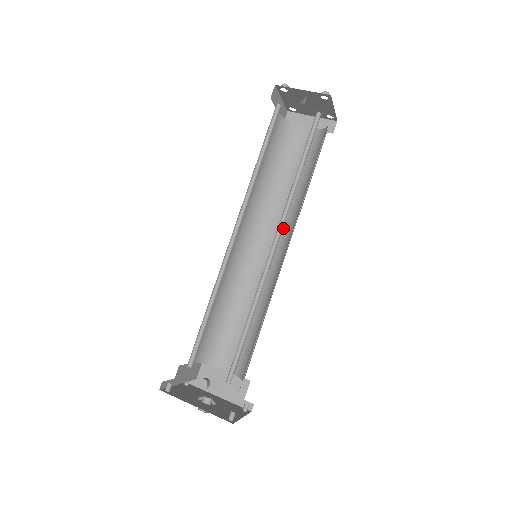
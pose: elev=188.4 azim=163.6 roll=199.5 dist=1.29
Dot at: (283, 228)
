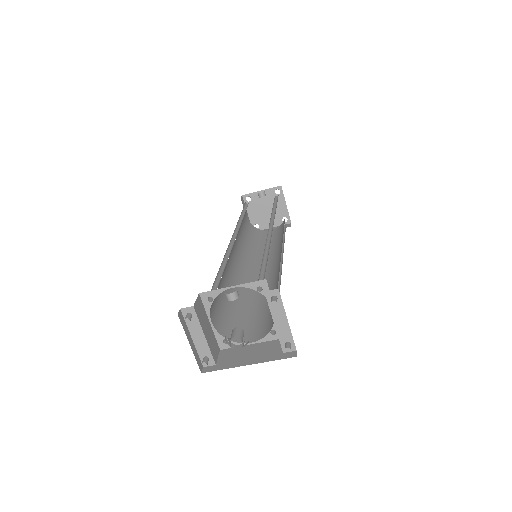
Dot at: (273, 260)
